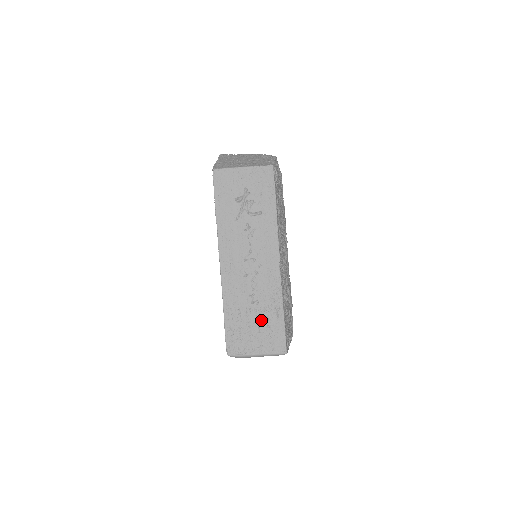
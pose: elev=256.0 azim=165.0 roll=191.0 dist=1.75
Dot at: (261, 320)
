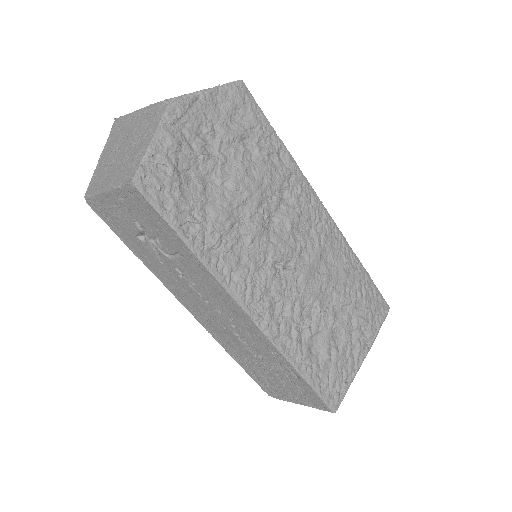
Dot at: (279, 374)
